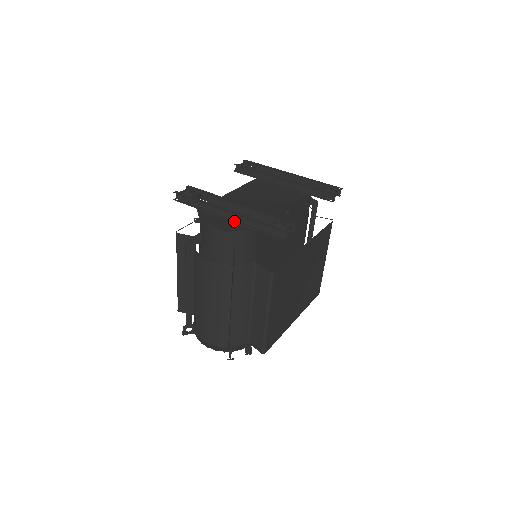
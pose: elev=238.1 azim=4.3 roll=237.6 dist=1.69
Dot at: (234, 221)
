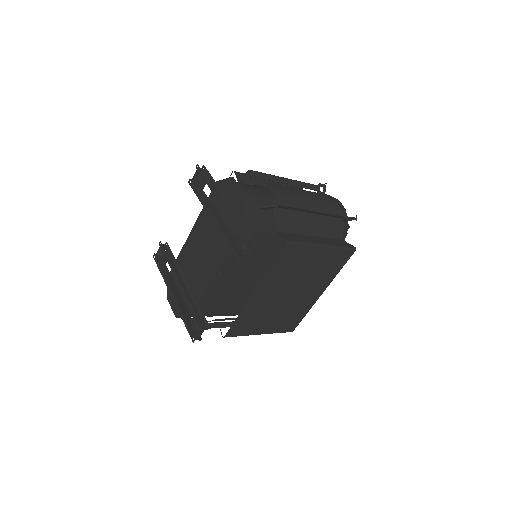
Dot at: (181, 302)
